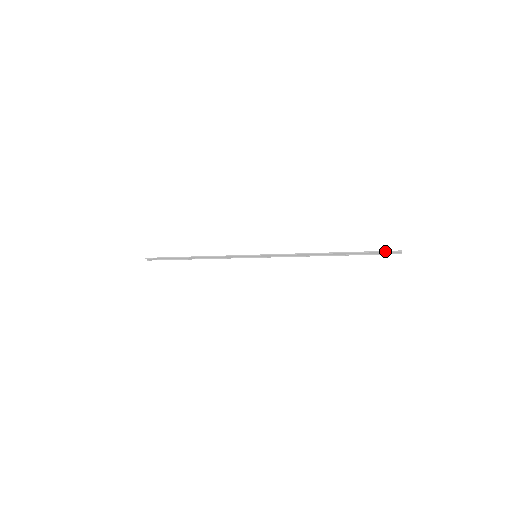
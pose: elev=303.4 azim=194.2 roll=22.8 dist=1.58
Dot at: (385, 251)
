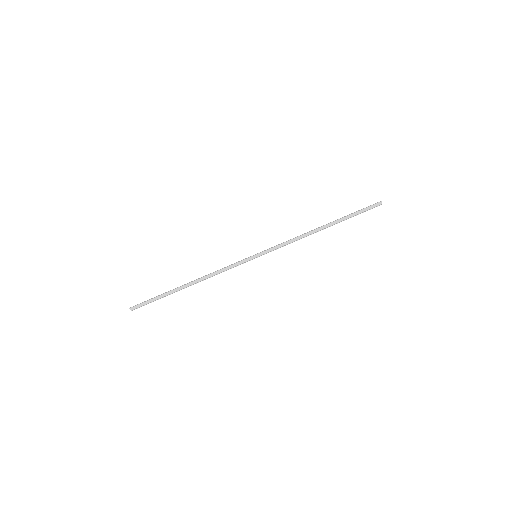
Dot at: (369, 206)
